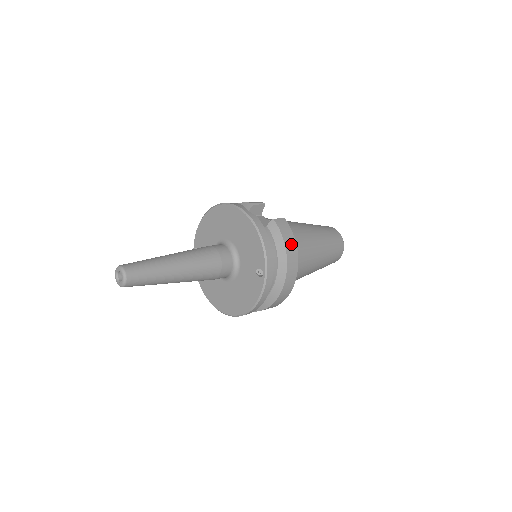
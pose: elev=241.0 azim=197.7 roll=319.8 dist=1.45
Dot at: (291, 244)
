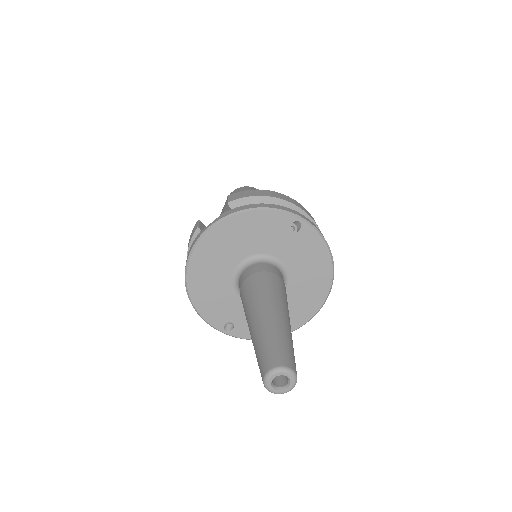
Dot at: (264, 193)
